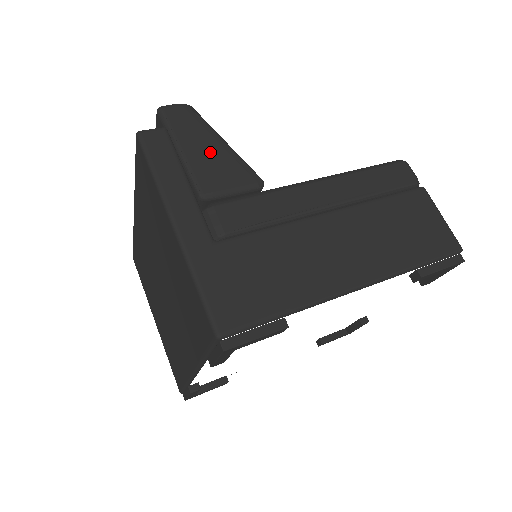
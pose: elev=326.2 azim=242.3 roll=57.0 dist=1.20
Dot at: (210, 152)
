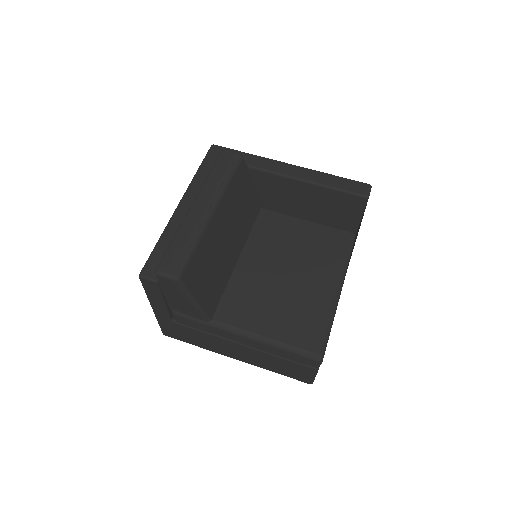
Dot at: (181, 302)
